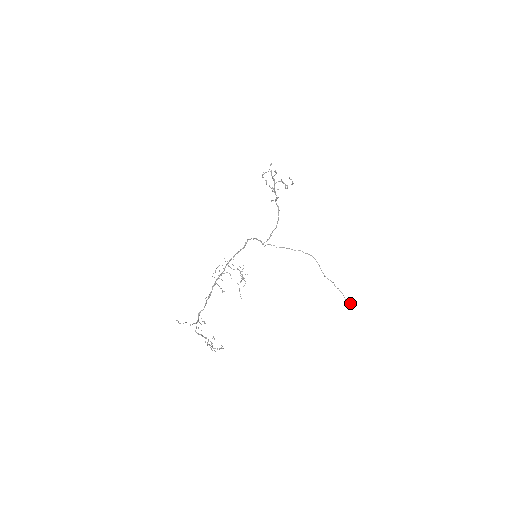
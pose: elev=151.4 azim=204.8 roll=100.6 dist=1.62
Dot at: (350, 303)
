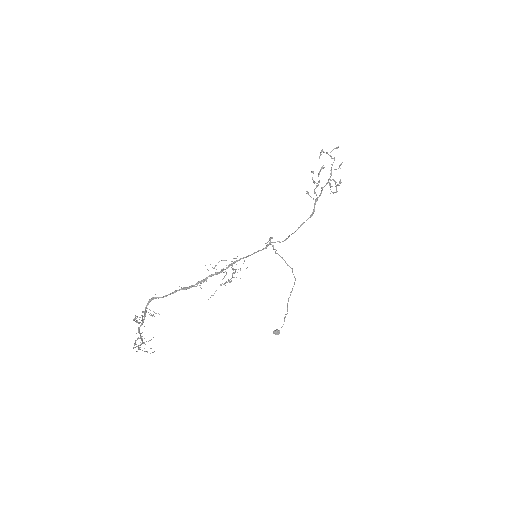
Dot at: (279, 331)
